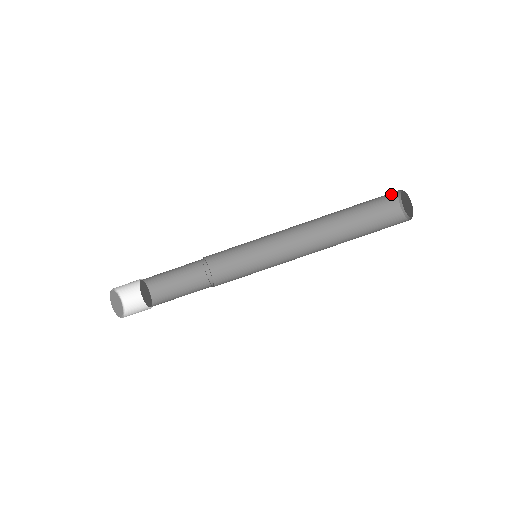
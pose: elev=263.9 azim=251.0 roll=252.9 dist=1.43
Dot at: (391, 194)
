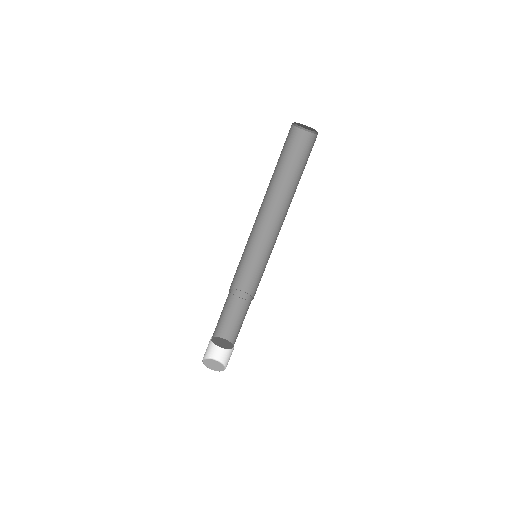
Dot at: (291, 132)
